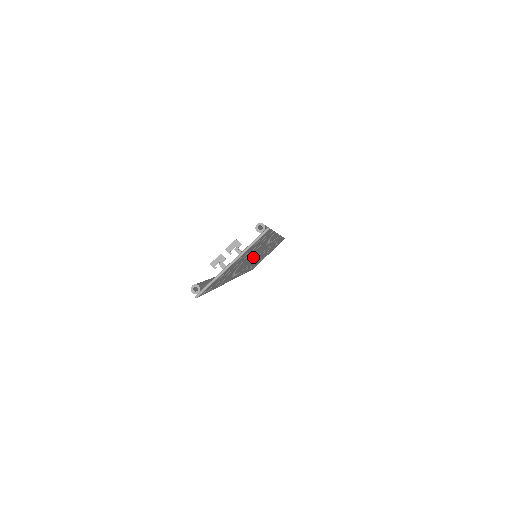
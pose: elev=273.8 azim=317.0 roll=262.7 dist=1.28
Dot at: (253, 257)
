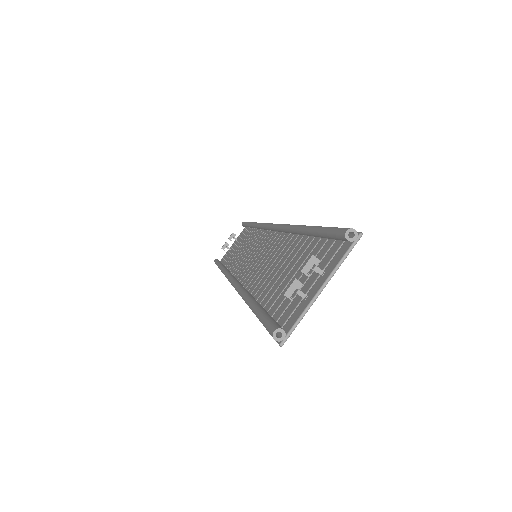
Dot at: occluded
